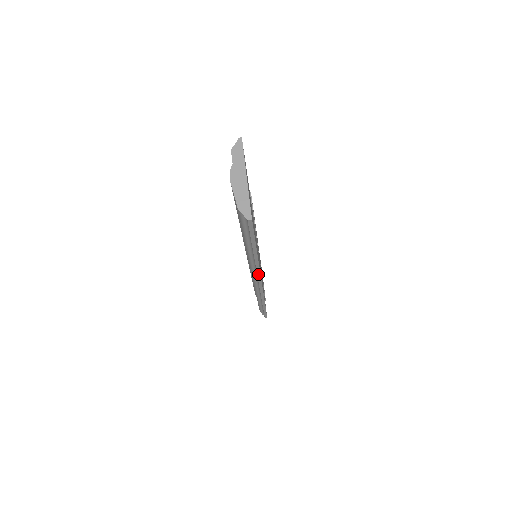
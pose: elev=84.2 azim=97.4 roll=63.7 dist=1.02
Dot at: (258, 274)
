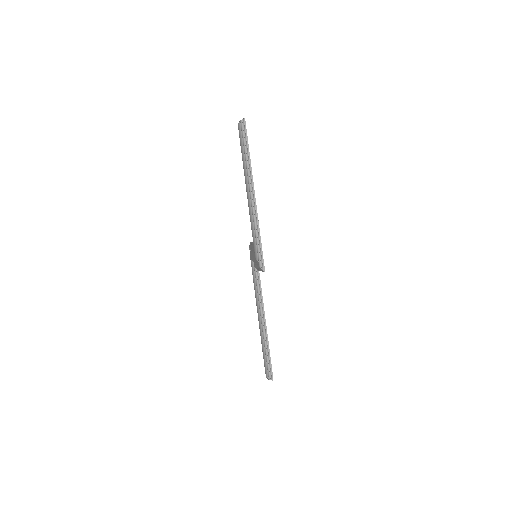
Dot at: (252, 178)
